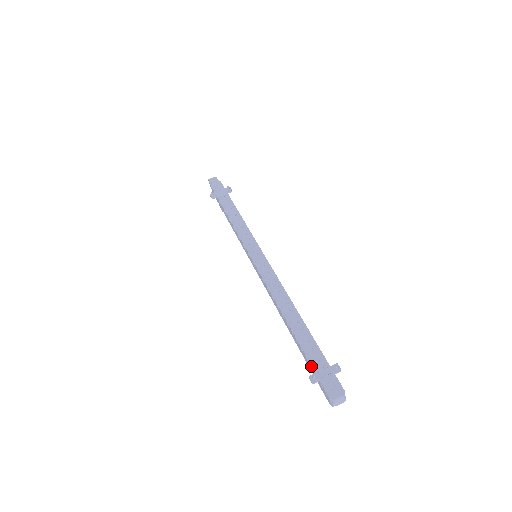
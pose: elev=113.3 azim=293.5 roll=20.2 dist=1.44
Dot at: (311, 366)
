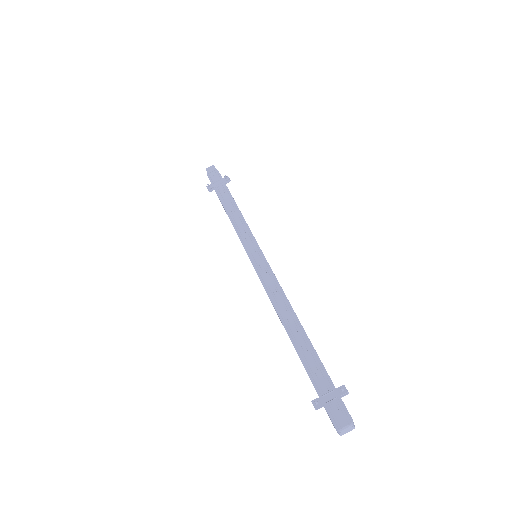
Dot at: occluded
